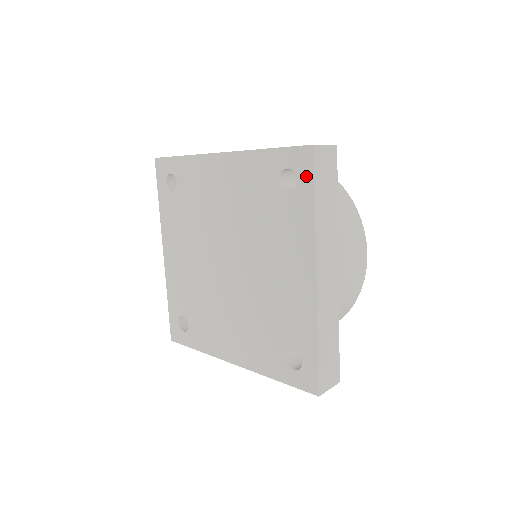
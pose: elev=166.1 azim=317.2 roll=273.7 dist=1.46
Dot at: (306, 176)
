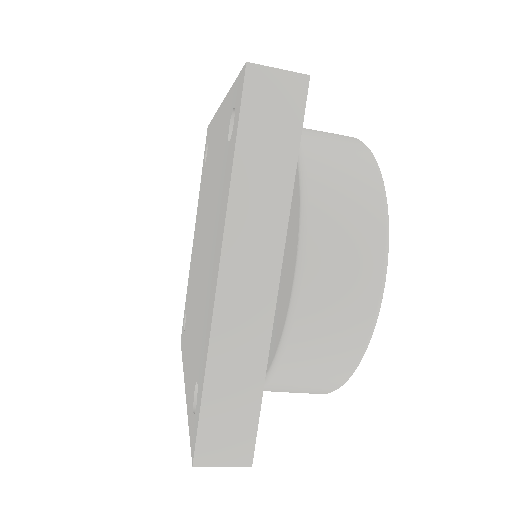
Dot at: occluded
